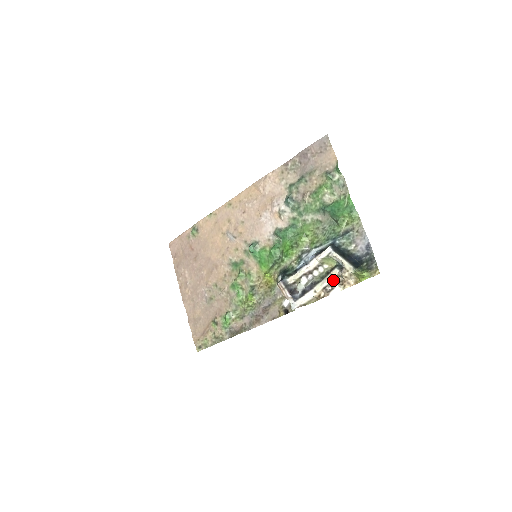
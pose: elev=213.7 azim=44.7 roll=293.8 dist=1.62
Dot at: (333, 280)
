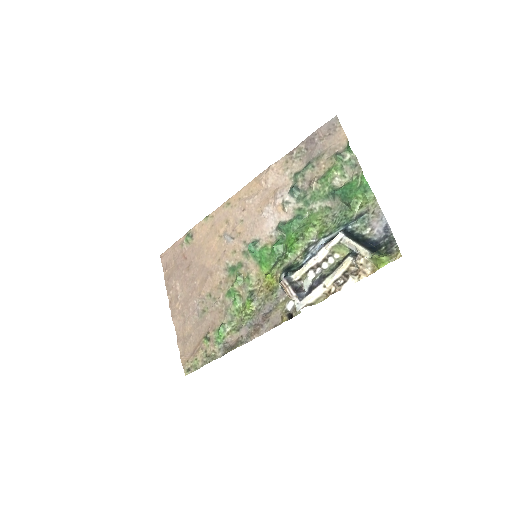
Dot at: (346, 271)
